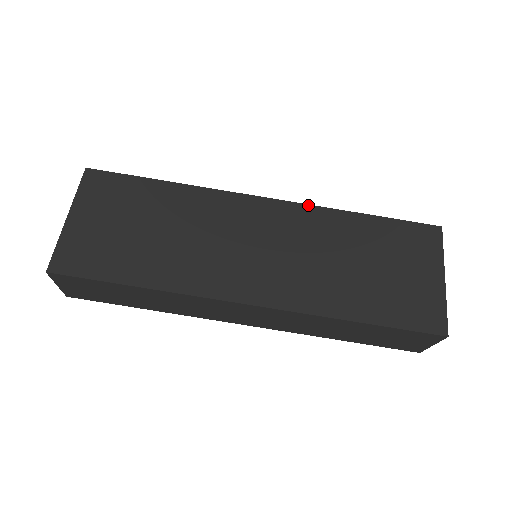
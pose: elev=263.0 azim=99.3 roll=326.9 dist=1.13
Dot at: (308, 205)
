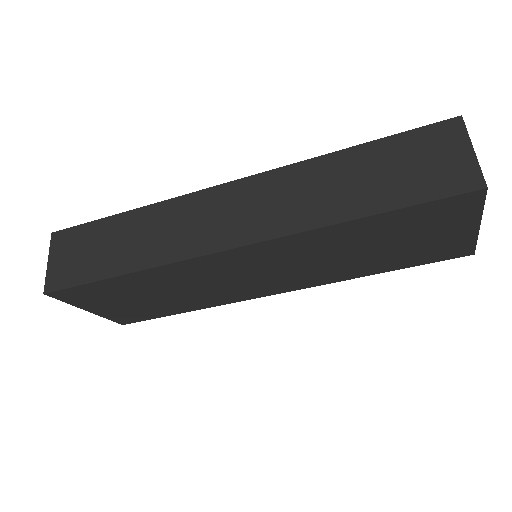
Dot at: (286, 237)
